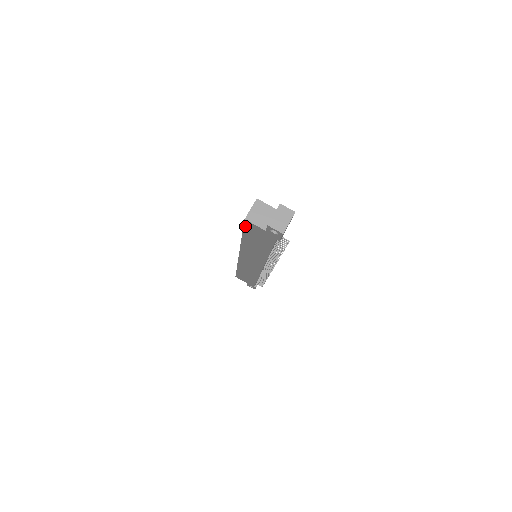
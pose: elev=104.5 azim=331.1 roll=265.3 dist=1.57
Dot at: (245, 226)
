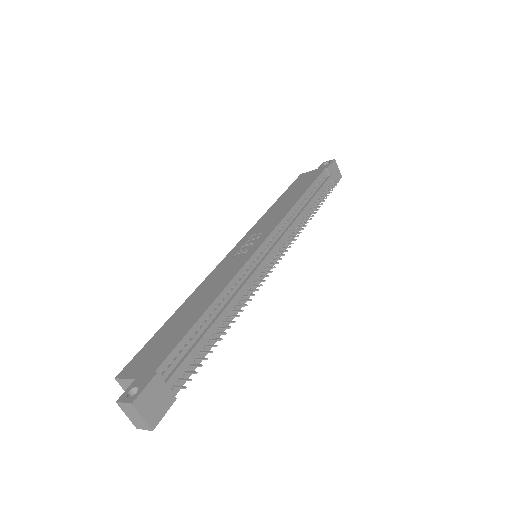
Dot at: occluded
